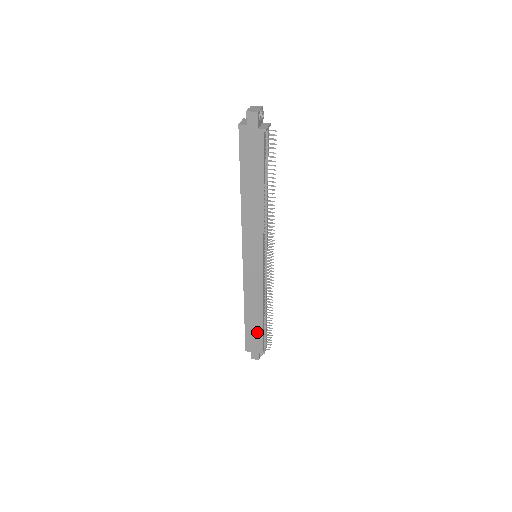
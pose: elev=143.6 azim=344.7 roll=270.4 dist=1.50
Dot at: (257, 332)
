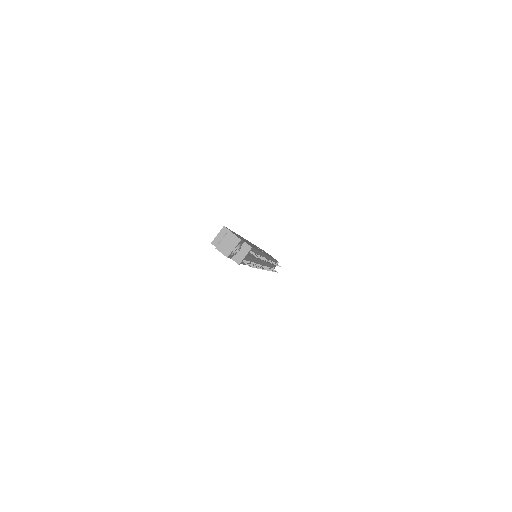
Dot at: occluded
